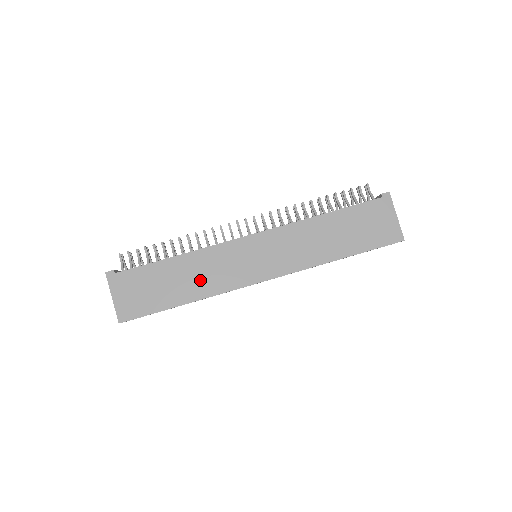
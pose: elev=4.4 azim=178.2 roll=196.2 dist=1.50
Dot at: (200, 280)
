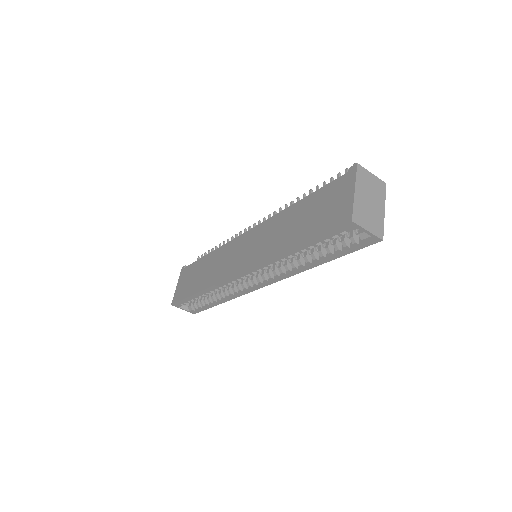
Dot at: (210, 273)
